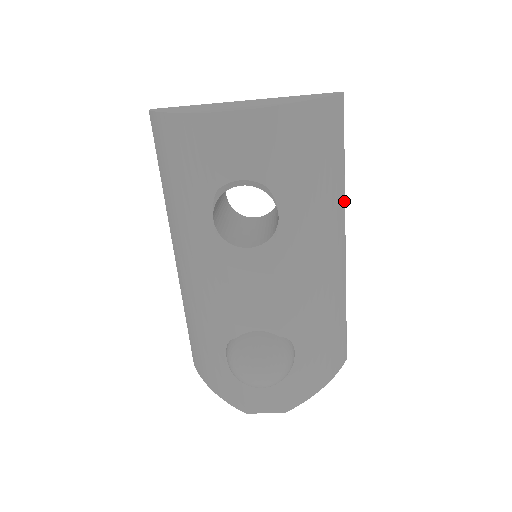
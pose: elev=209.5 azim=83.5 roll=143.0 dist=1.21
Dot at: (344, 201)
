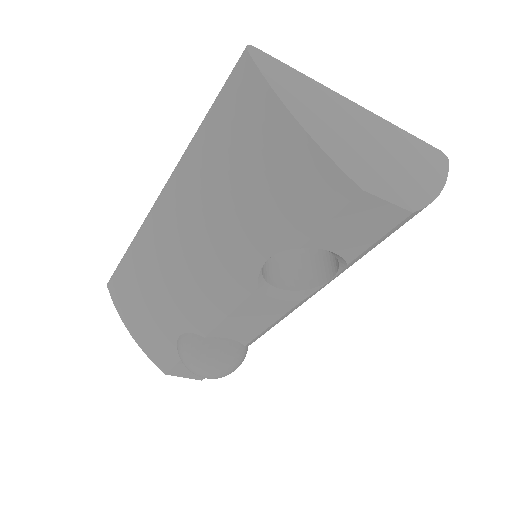
Dot at: occluded
